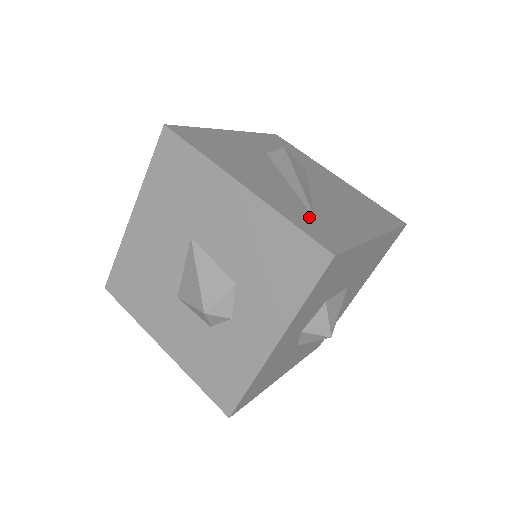
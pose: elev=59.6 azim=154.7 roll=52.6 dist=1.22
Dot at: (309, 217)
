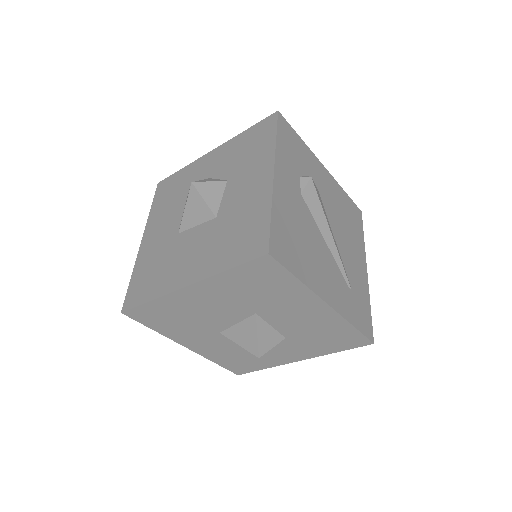
Dot at: (353, 301)
